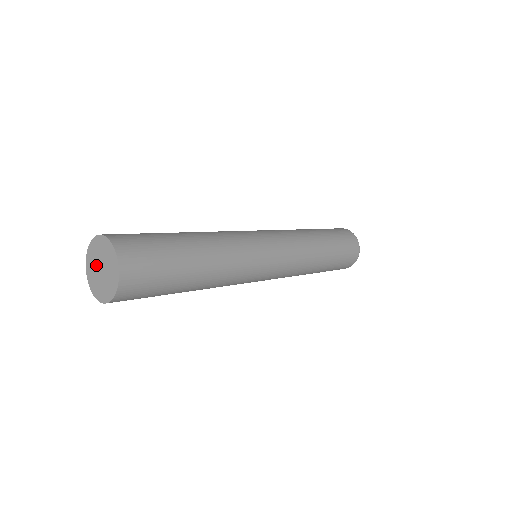
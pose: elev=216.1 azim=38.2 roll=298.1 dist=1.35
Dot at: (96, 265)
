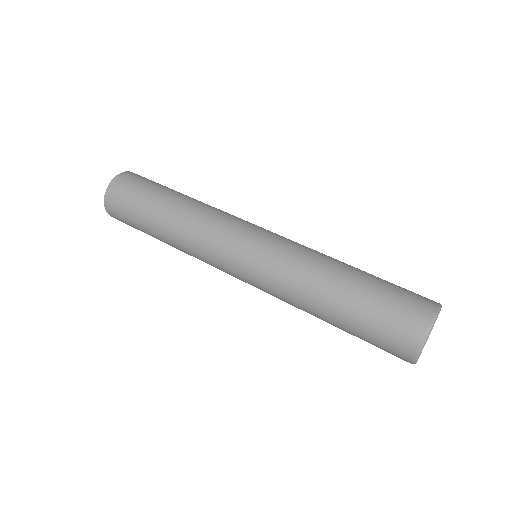
Dot at: occluded
